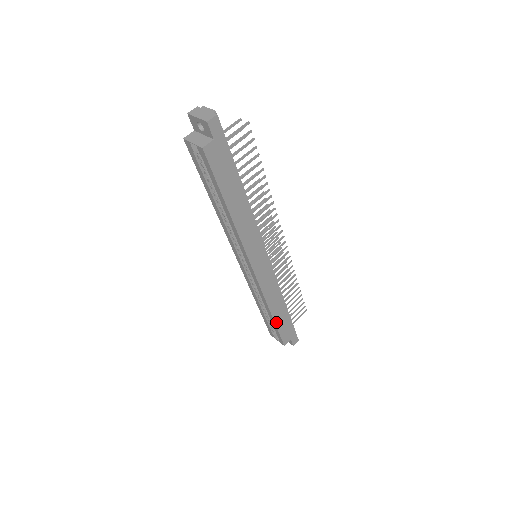
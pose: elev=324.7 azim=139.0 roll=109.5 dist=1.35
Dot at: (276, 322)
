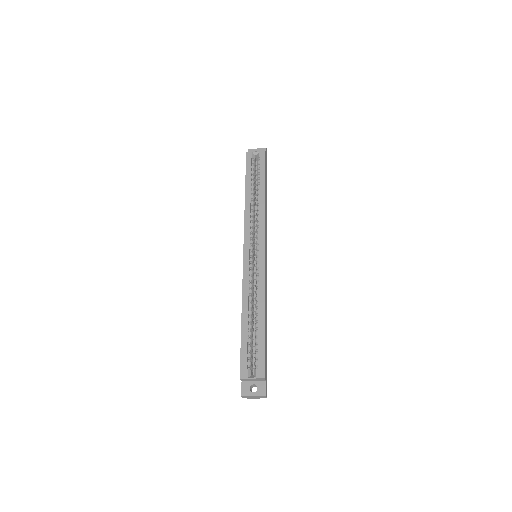
Dot at: (264, 329)
